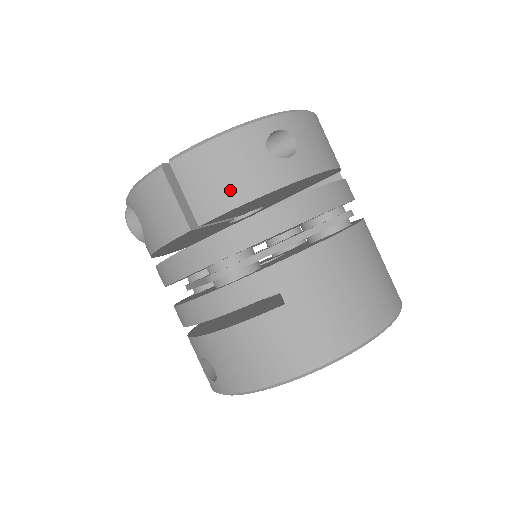
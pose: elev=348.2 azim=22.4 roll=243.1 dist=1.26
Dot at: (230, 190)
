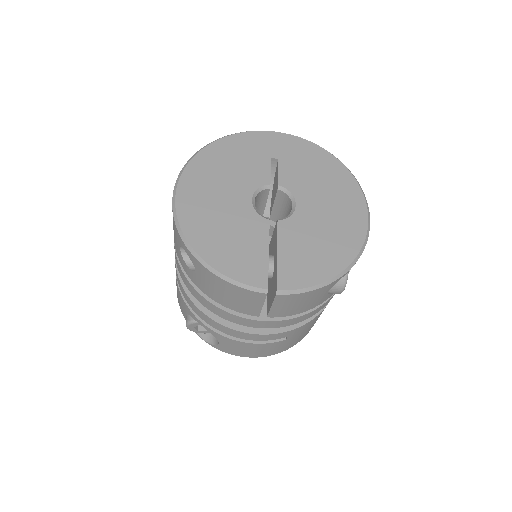
Dot at: occluded
